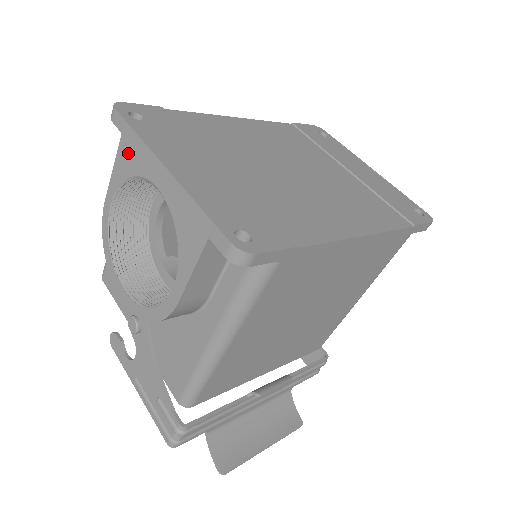
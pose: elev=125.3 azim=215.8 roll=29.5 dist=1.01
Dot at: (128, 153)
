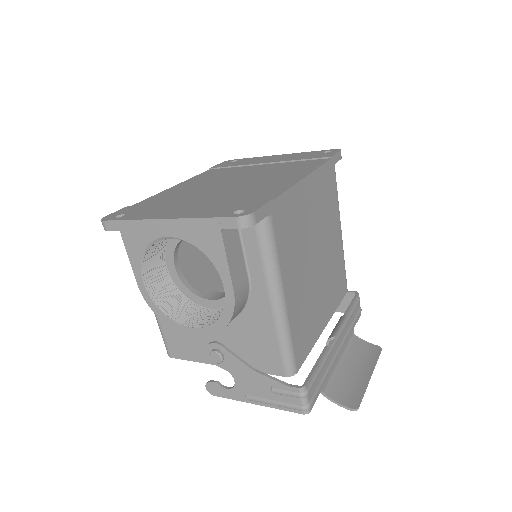
Dot at: (132, 238)
